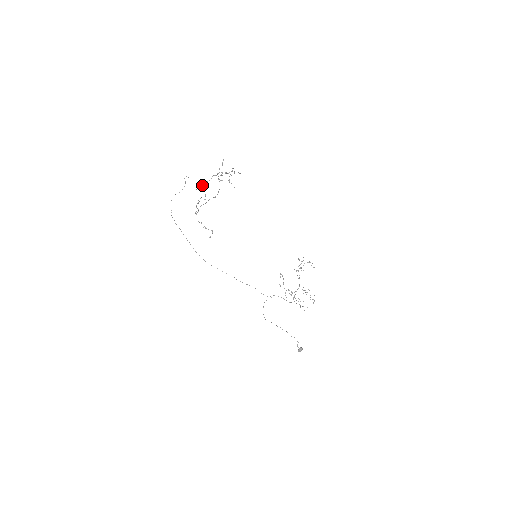
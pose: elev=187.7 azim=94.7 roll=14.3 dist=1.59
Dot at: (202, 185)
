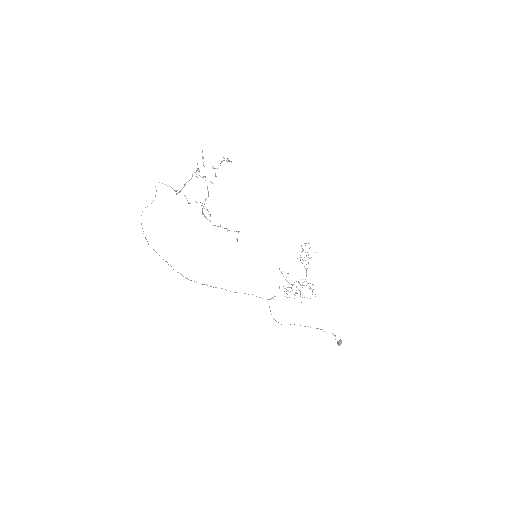
Dot at: (183, 187)
